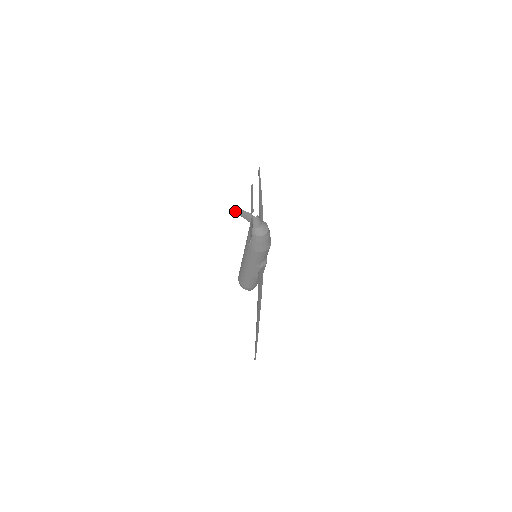
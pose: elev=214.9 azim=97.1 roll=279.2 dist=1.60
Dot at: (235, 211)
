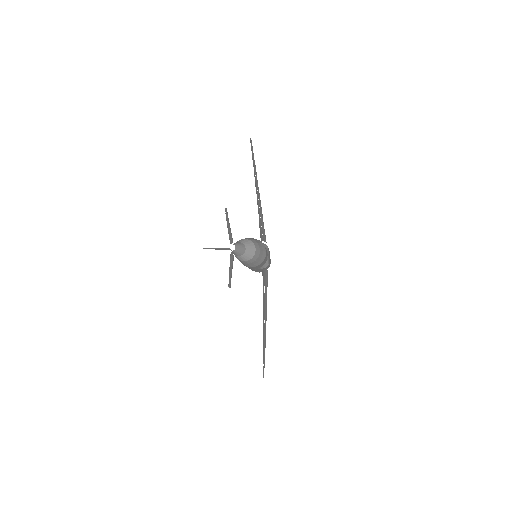
Dot at: occluded
